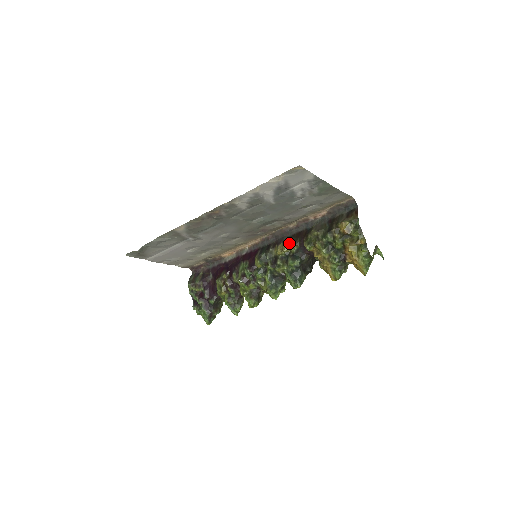
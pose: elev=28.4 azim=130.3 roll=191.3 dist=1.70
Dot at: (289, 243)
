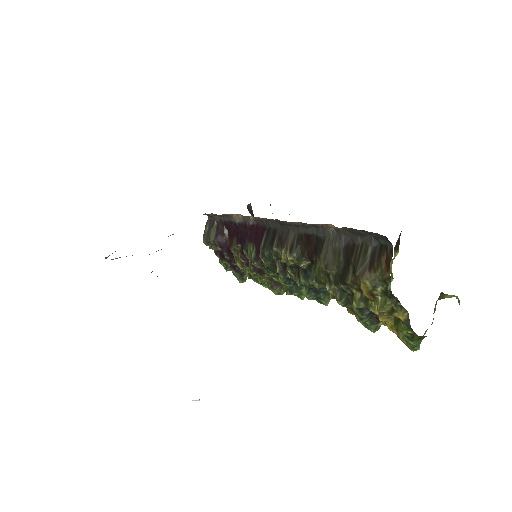
Dot at: (294, 255)
